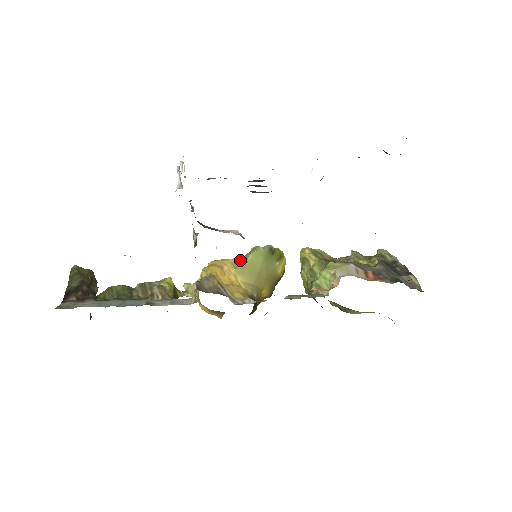
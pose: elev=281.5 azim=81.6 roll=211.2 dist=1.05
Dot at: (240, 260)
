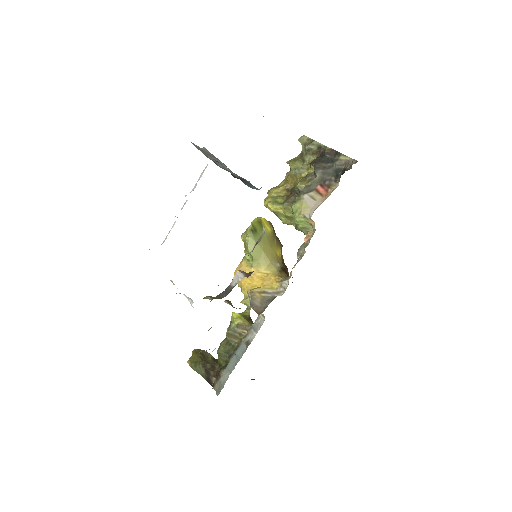
Dot at: (247, 258)
